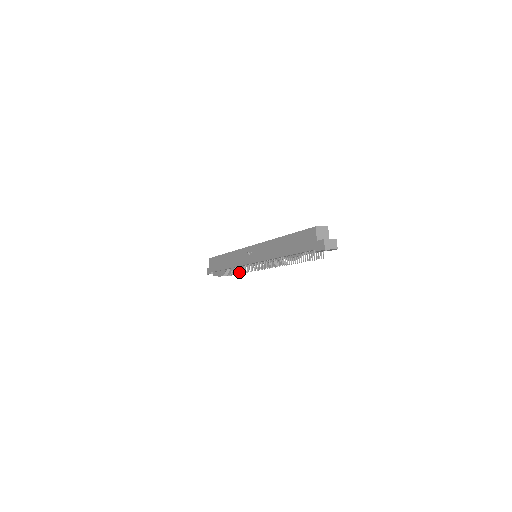
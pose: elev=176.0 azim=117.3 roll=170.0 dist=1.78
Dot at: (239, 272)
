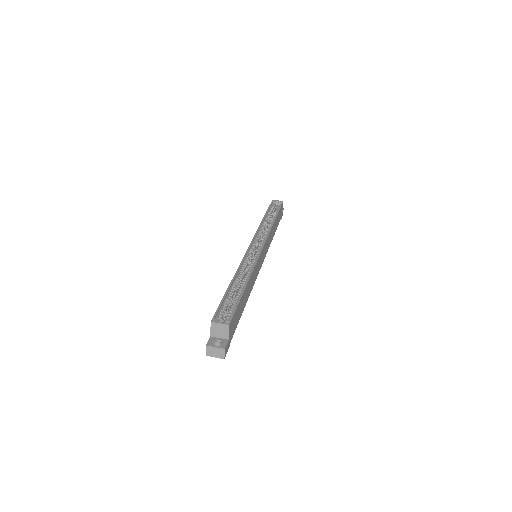
Dot at: occluded
